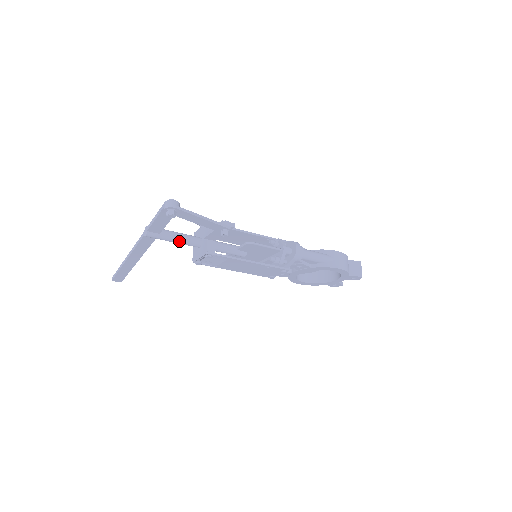
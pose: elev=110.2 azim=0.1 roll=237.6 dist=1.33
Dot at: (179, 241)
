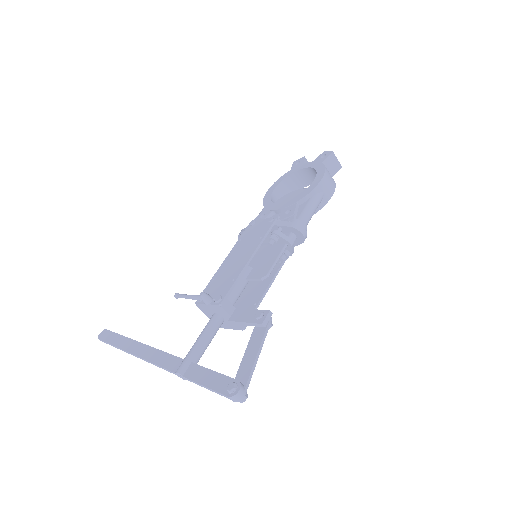
Dot at: occluded
